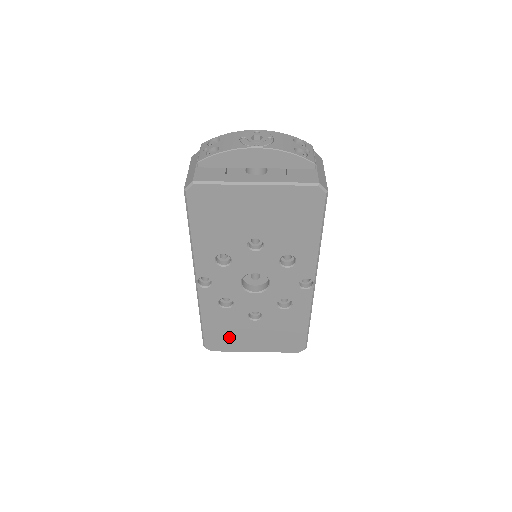
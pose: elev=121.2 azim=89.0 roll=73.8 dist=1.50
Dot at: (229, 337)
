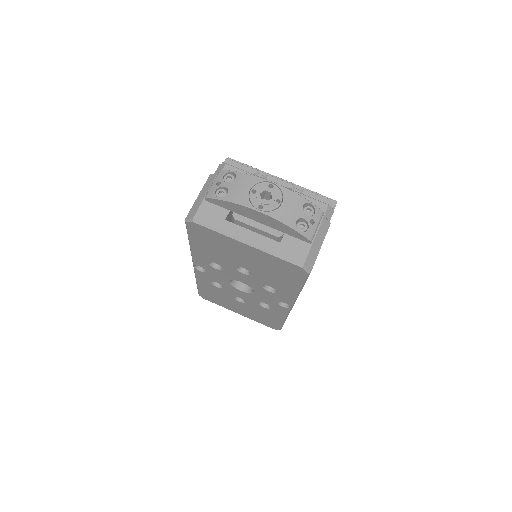
Dot at: (218, 299)
